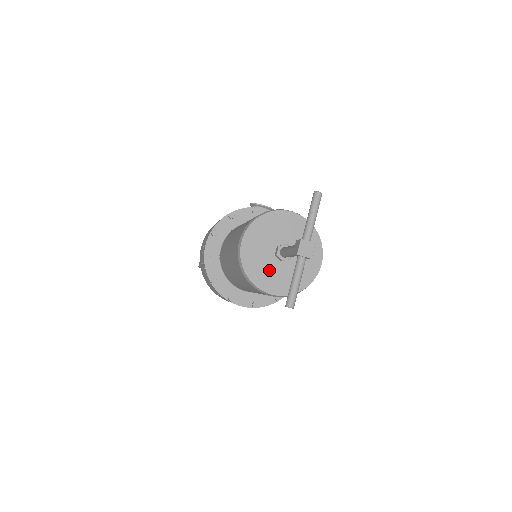
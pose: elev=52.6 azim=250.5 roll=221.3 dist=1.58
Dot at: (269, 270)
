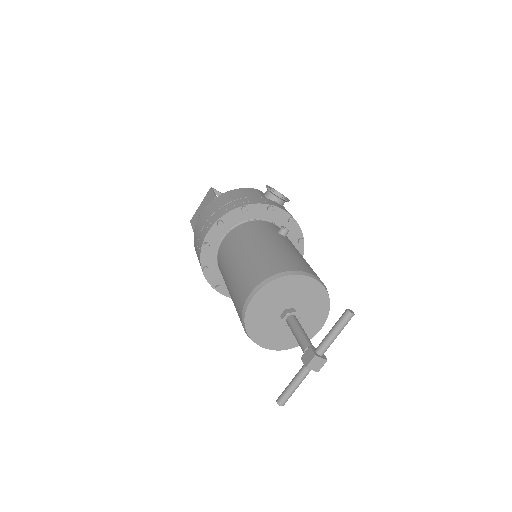
Dot at: (269, 327)
